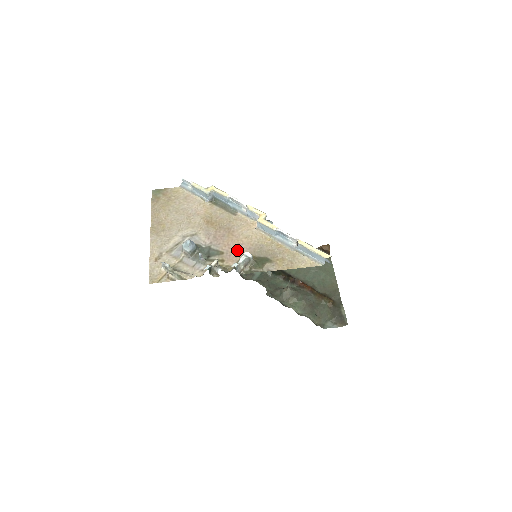
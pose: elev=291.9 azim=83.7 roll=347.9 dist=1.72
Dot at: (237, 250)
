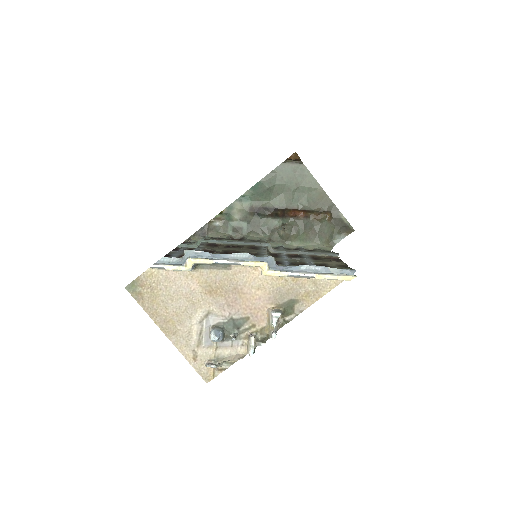
Dot at: (259, 307)
